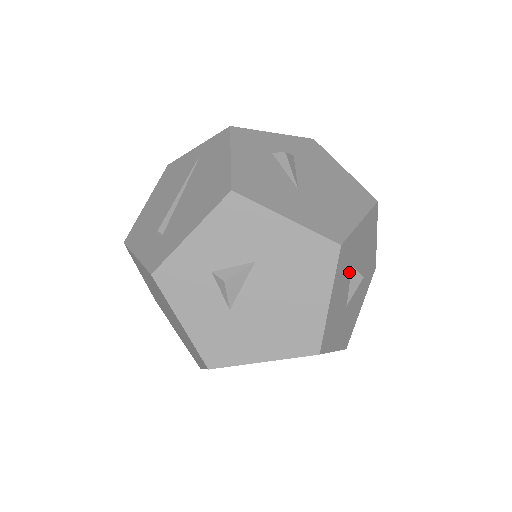
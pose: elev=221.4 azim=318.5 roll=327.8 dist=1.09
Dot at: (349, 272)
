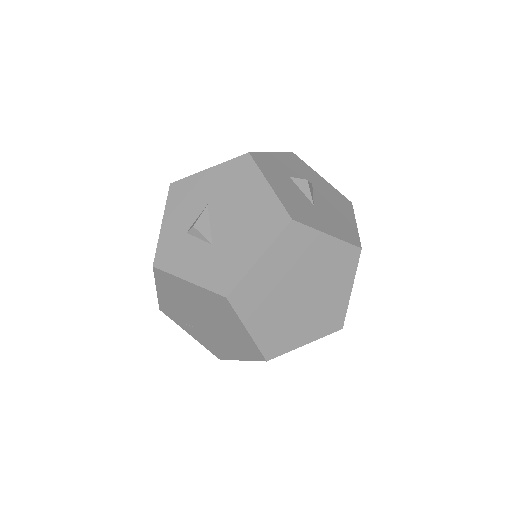
Dot at: (288, 179)
